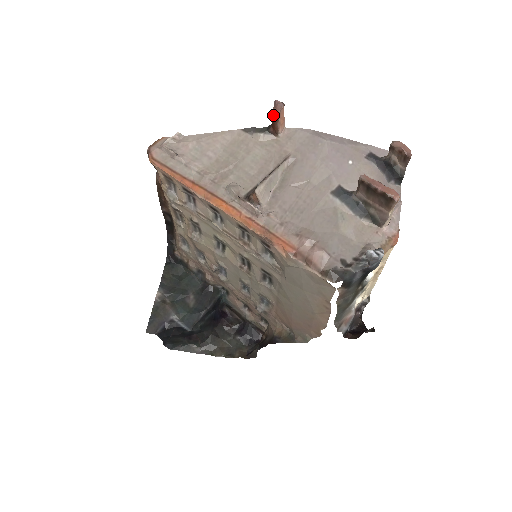
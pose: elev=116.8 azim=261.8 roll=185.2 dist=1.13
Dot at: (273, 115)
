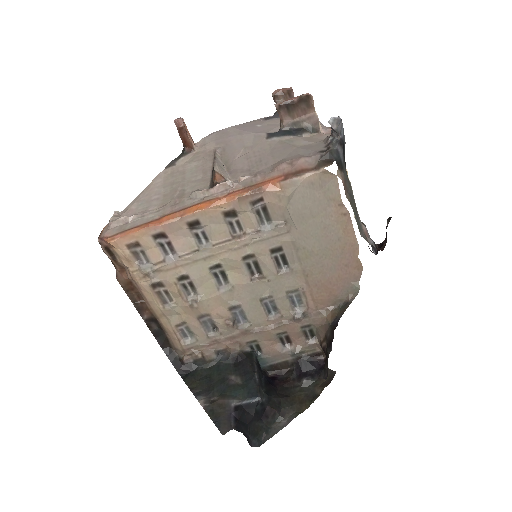
Dot at: (180, 132)
